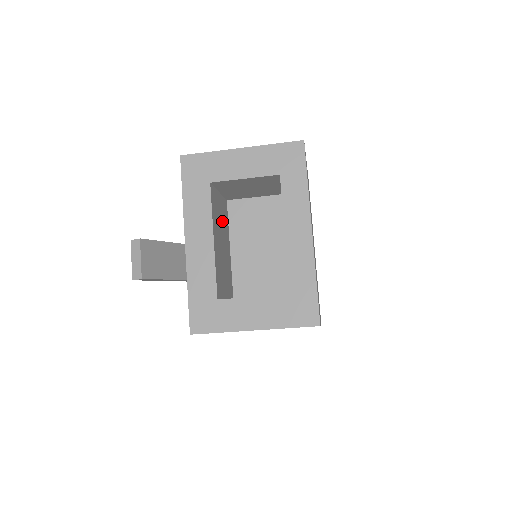
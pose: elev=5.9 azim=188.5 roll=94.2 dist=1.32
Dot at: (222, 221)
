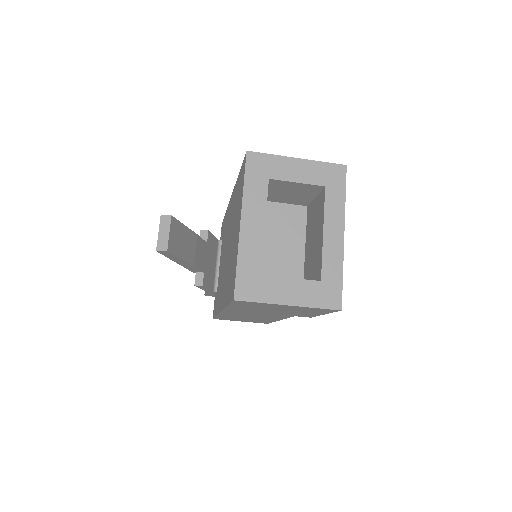
Dot at: occluded
